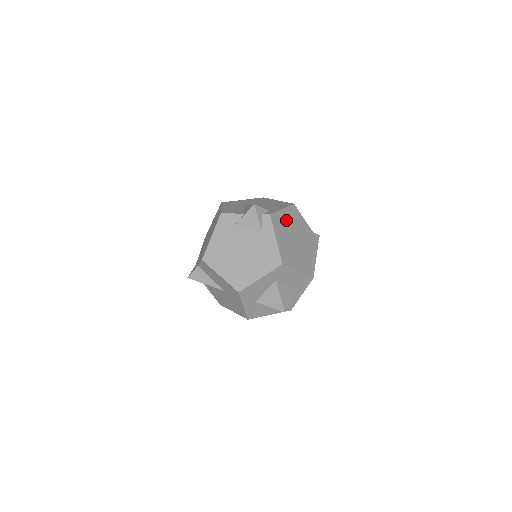
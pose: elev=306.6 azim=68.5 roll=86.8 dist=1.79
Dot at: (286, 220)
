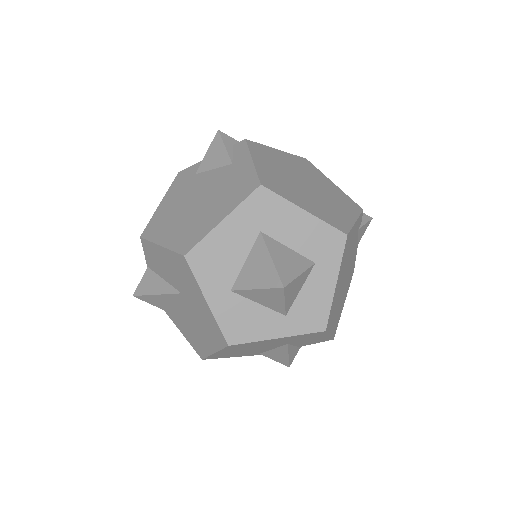
Dot at: (283, 160)
